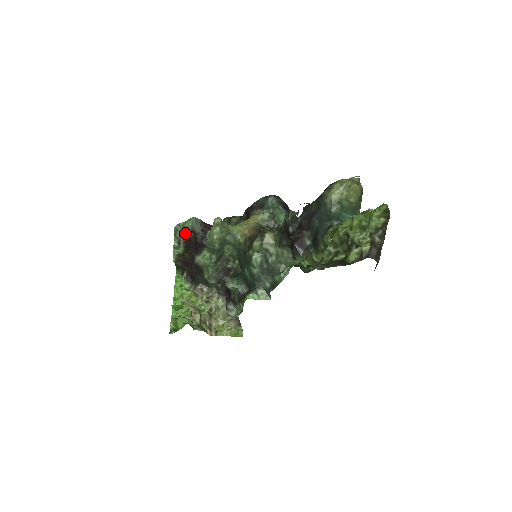
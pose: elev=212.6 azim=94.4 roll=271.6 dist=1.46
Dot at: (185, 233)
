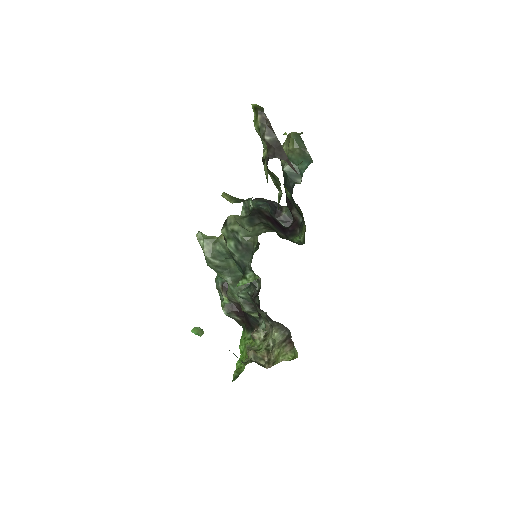
Dot at: (220, 281)
